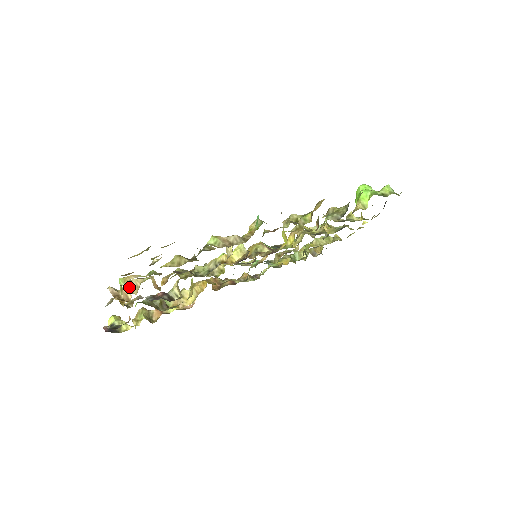
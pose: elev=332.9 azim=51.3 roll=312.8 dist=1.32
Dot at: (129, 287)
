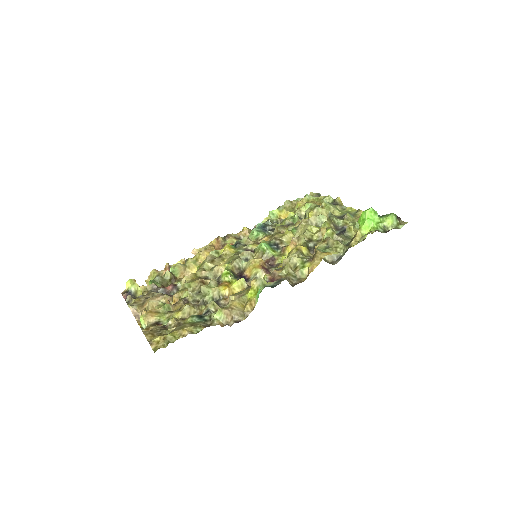
Dot at: (147, 309)
